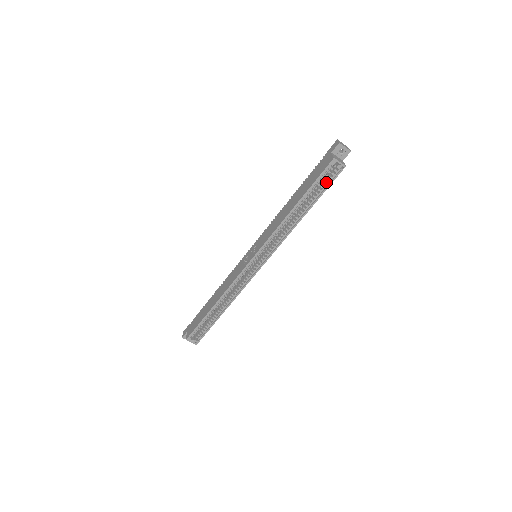
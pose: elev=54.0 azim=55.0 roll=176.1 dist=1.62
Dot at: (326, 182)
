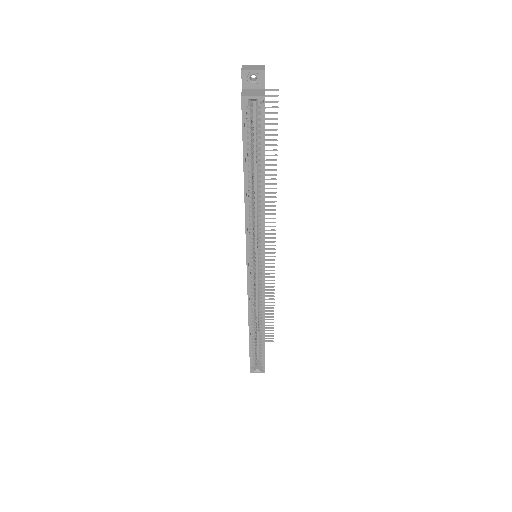
Dot at: (260, 131)
